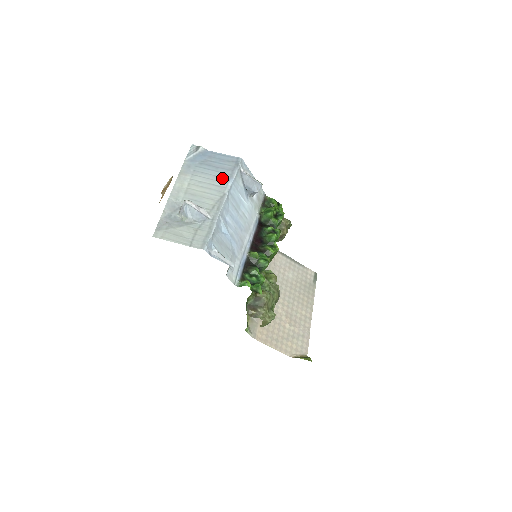
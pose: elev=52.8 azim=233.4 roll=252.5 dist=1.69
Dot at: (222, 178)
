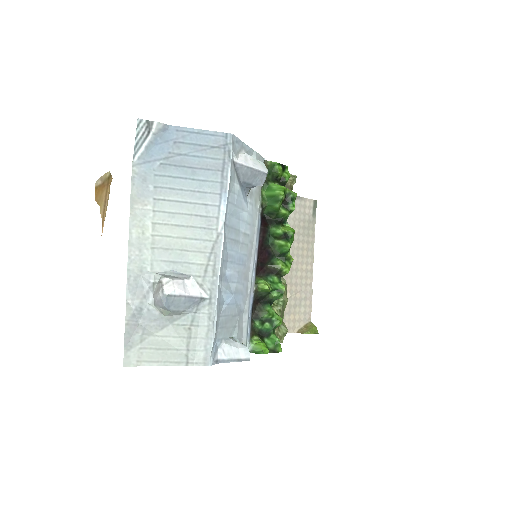
Dot at: (208, 195)
